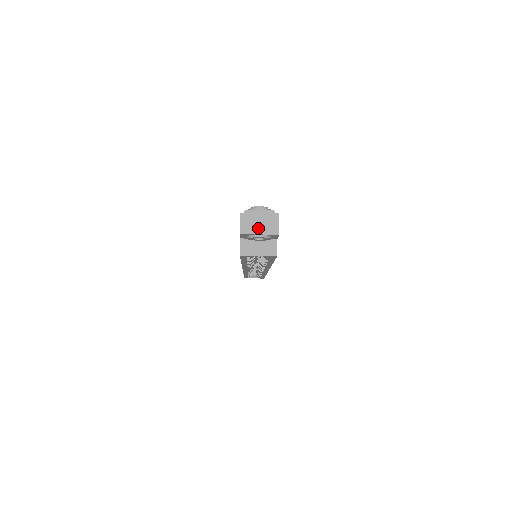
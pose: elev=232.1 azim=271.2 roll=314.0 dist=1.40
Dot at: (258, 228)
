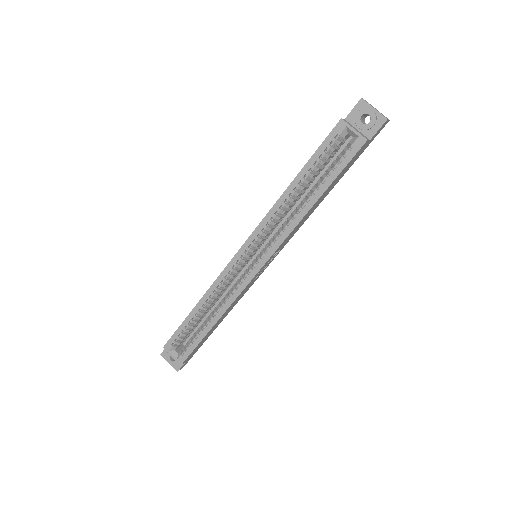
Dot at: (374, 108)
